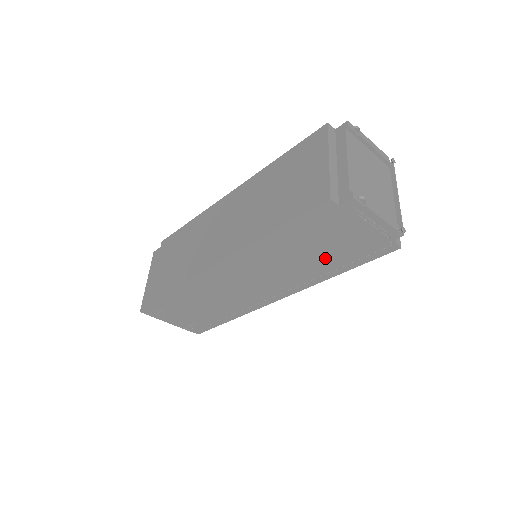
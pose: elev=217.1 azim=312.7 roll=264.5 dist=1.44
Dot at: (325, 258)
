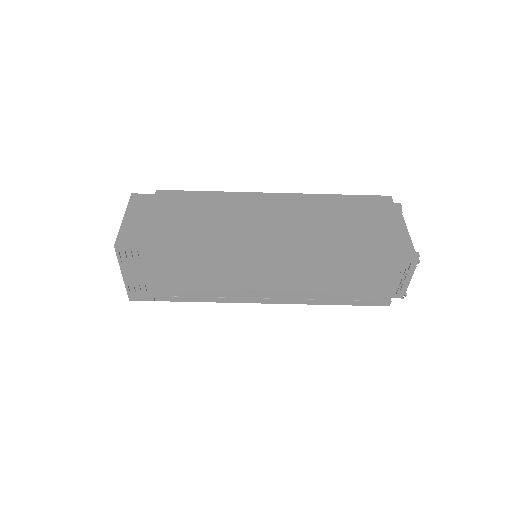
Dot at: (343, 287)
